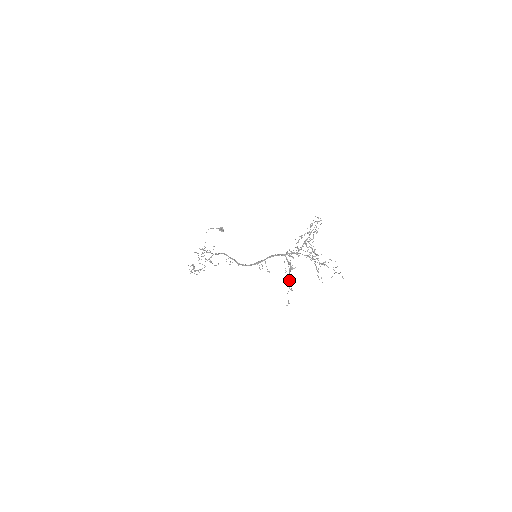
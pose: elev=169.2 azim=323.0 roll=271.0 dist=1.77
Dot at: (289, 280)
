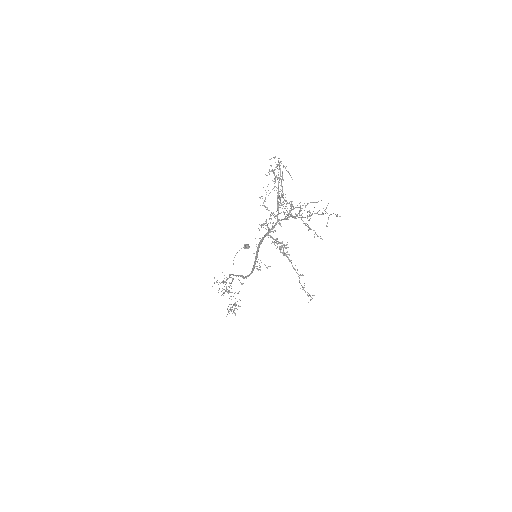
Dot at: occluded
